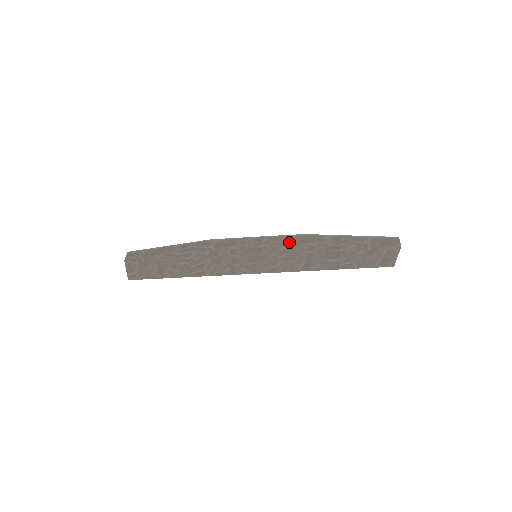
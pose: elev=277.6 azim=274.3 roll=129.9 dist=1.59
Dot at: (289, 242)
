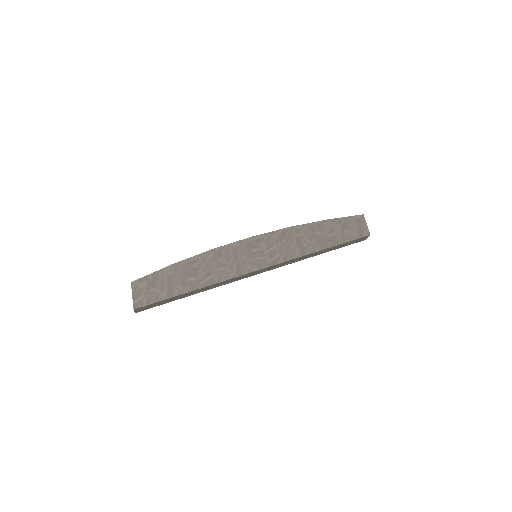
Dot at: (279, 230)
